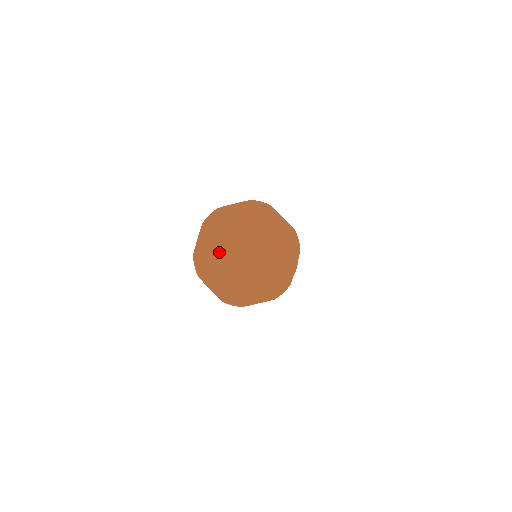
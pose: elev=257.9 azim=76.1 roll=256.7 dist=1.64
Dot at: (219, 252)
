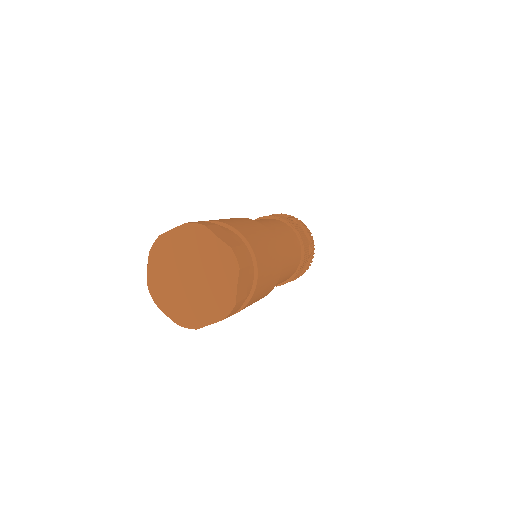
Dot at: (176, 254)
